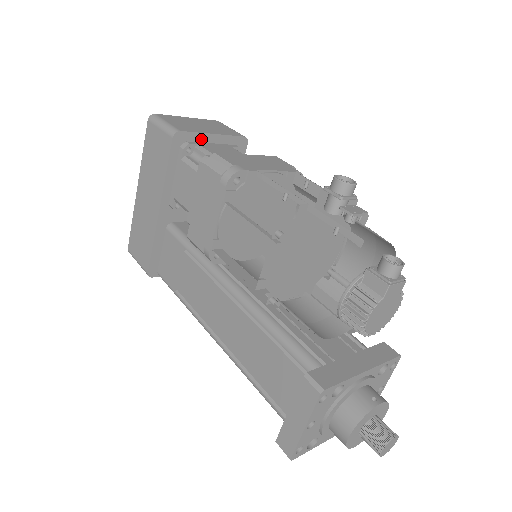
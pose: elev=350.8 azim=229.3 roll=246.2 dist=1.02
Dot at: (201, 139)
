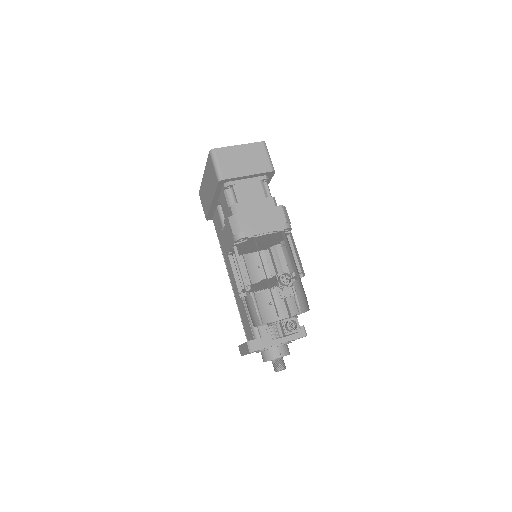
Dot at: (239, 179)
